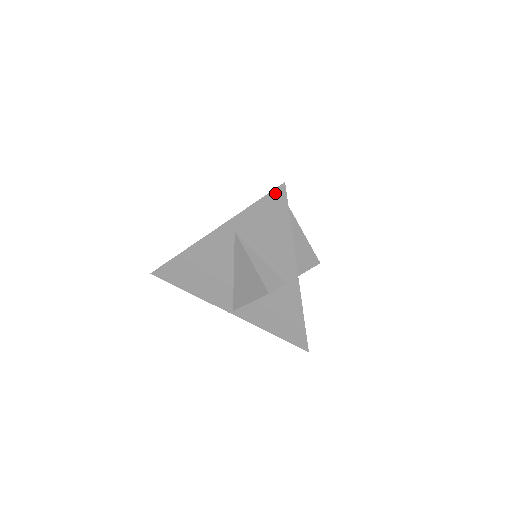
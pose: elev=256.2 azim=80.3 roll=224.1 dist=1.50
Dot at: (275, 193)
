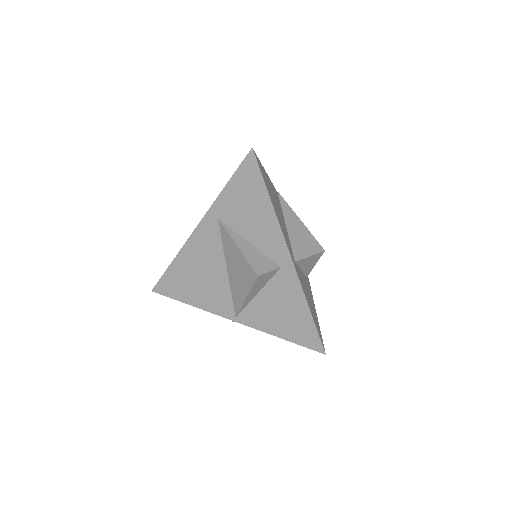
Dot at: (246, 163)
